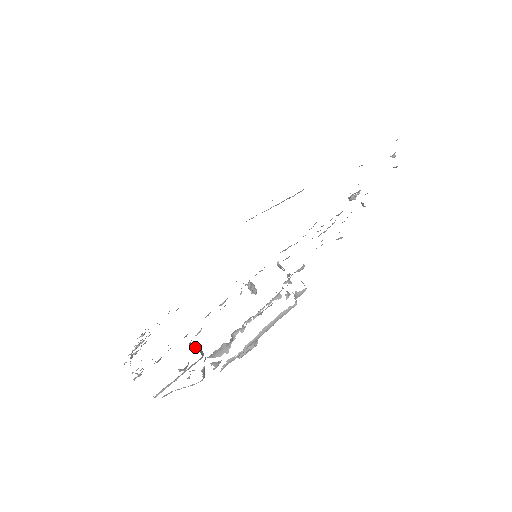
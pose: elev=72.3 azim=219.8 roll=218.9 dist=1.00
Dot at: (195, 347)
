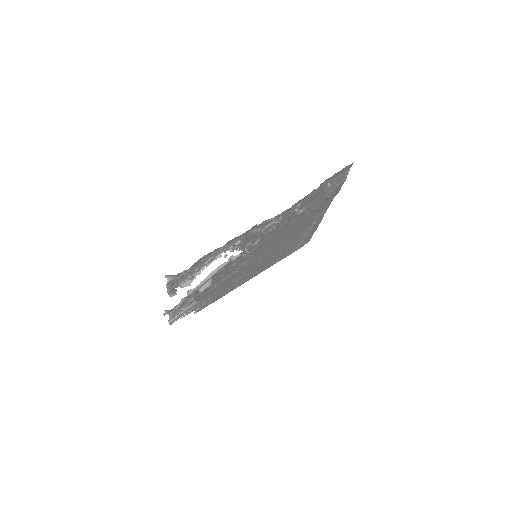
Dot at: occluded
